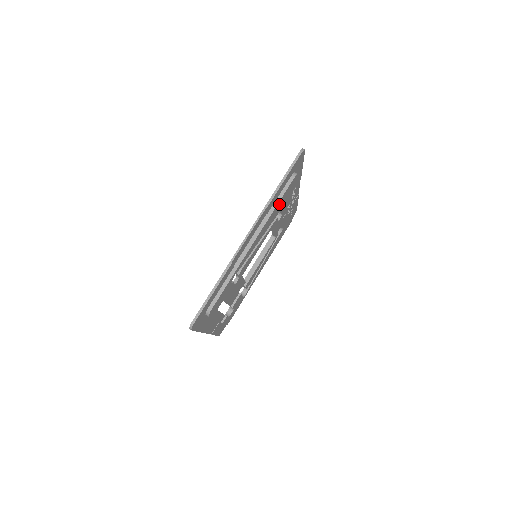
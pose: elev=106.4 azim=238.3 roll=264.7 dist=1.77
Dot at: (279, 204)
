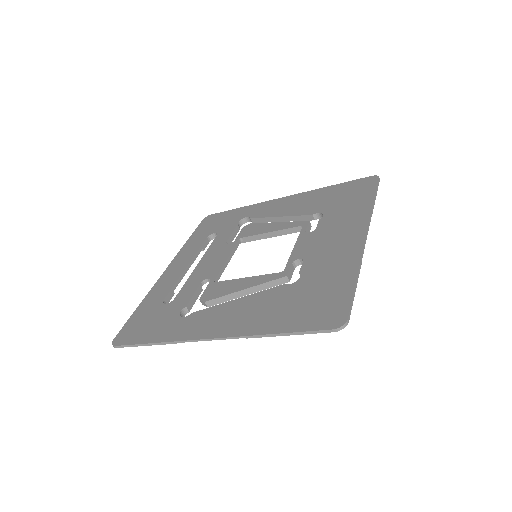
Dot at: occluded
